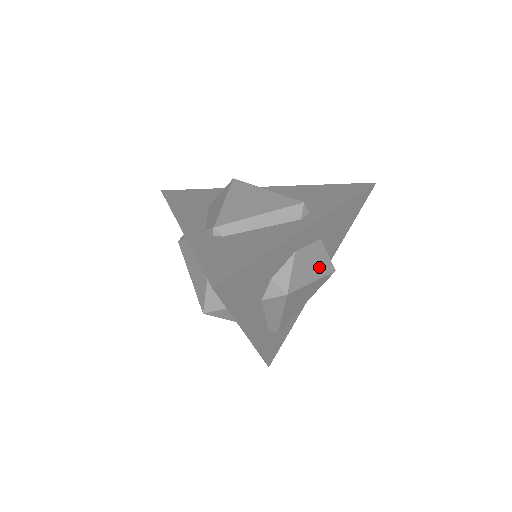
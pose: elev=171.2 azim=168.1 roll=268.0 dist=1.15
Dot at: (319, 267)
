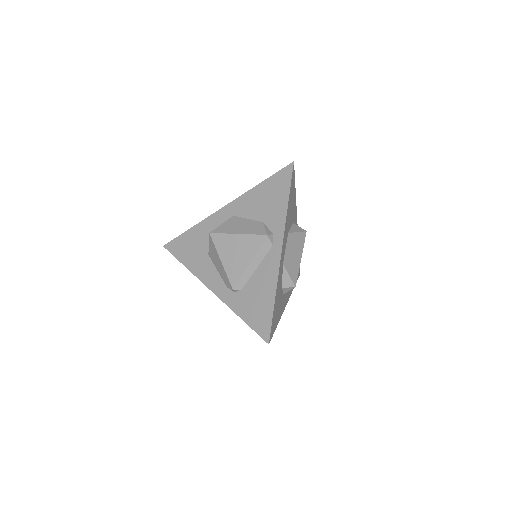
Dot at: (298, 247)
